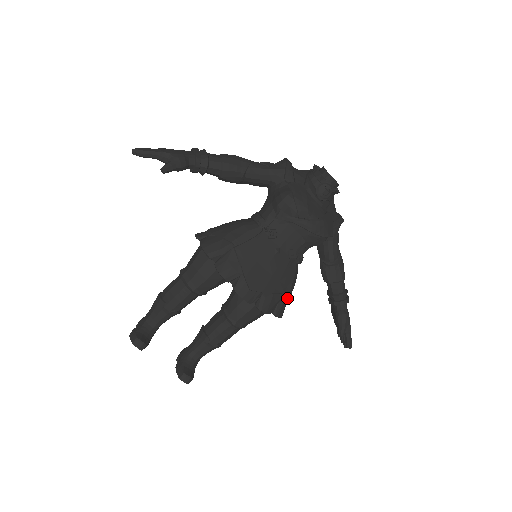
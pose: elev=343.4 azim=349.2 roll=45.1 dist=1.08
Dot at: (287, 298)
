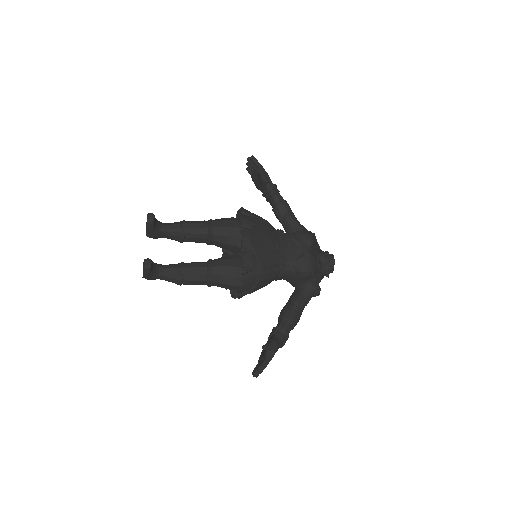
Dot at: (257, 280)
